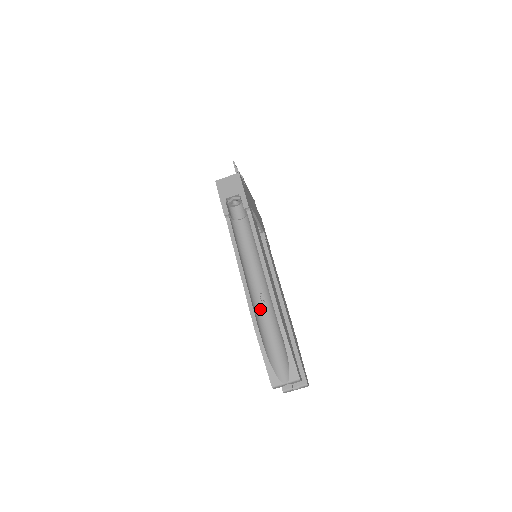
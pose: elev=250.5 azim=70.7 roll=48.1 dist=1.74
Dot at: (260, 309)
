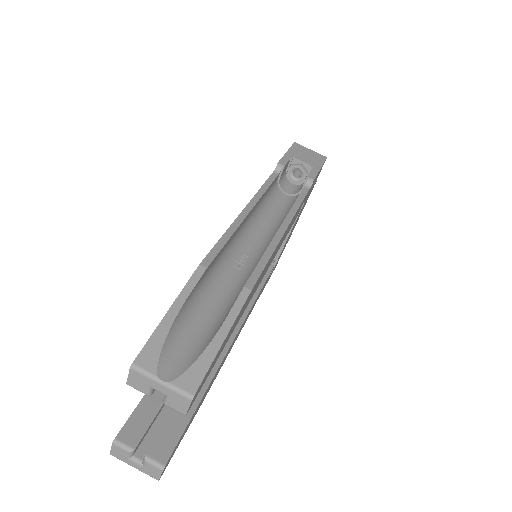
Dot at: (225, 268)
